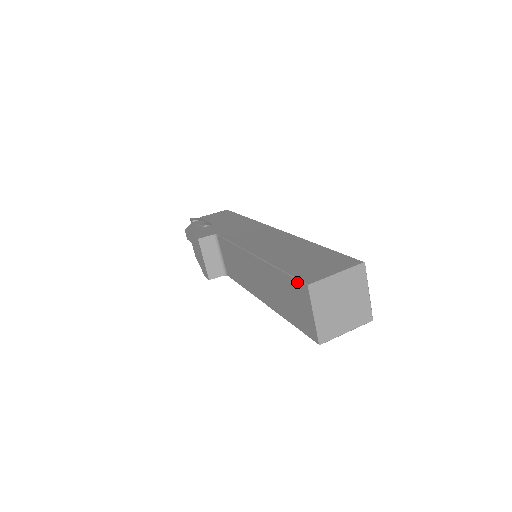
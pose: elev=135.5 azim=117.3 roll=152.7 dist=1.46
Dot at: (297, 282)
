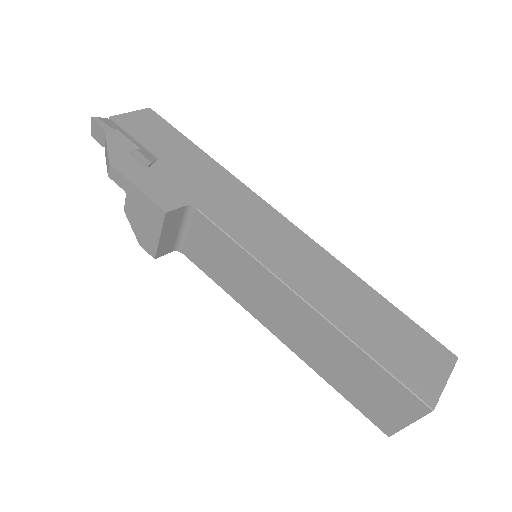
Dot at: (408, 393)
